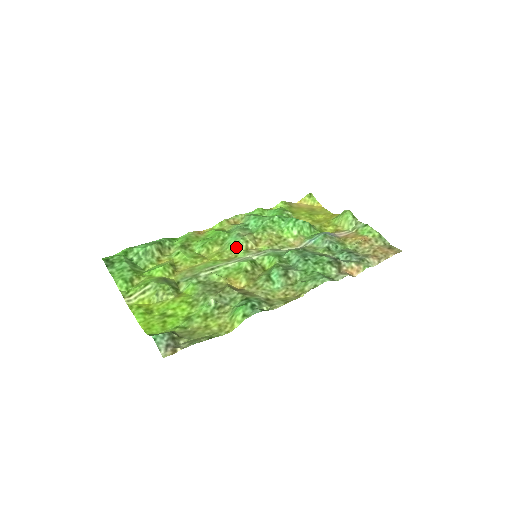
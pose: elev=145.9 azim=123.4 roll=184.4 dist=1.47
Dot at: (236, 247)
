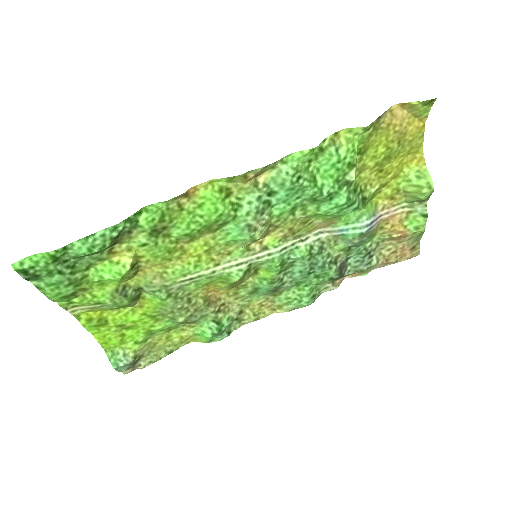
Dot at: (236, 243)
